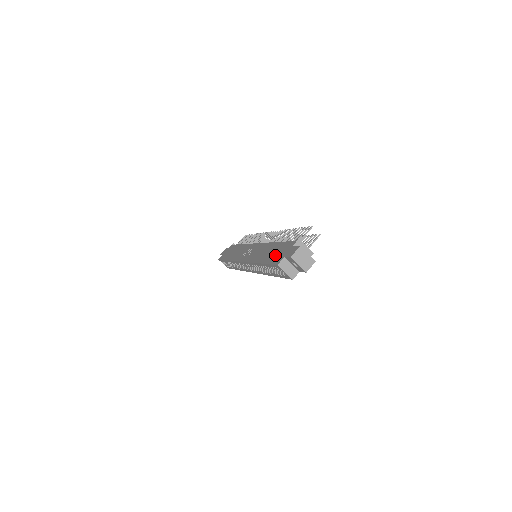
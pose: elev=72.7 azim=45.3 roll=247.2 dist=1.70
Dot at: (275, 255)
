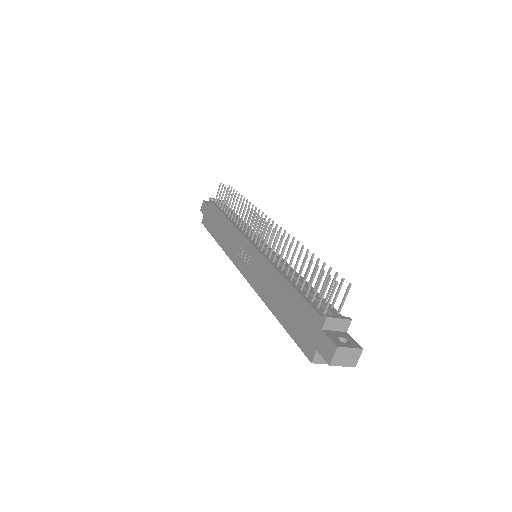
Dot at: (297, 325)
